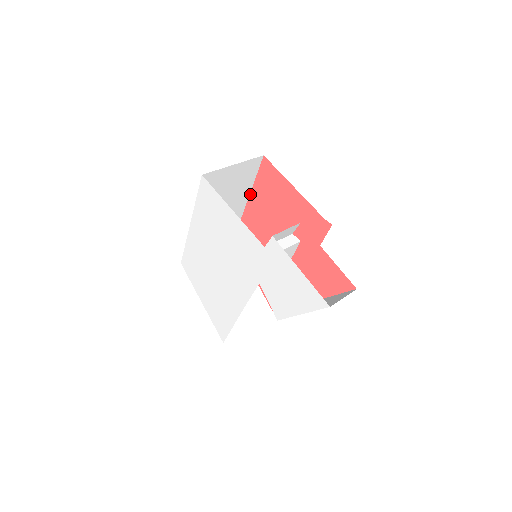
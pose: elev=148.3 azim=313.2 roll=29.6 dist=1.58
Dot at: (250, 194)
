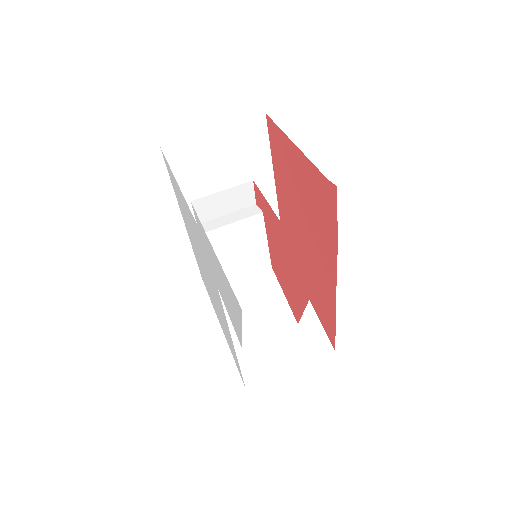
Dot at: (274, 177)
